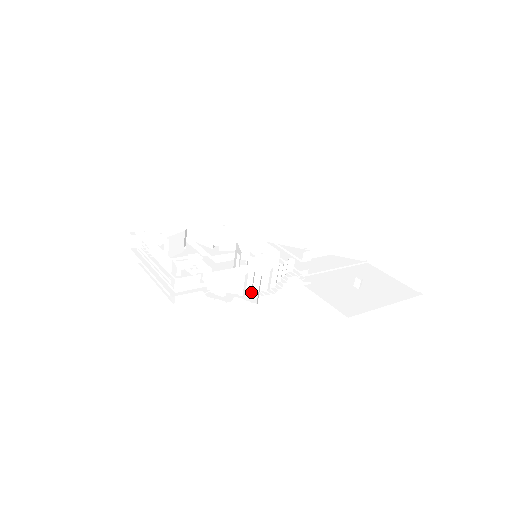
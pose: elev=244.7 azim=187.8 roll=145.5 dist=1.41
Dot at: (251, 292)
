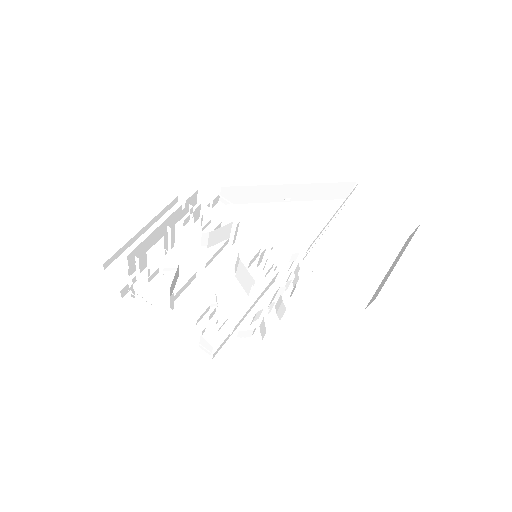
Dot at: occluded
